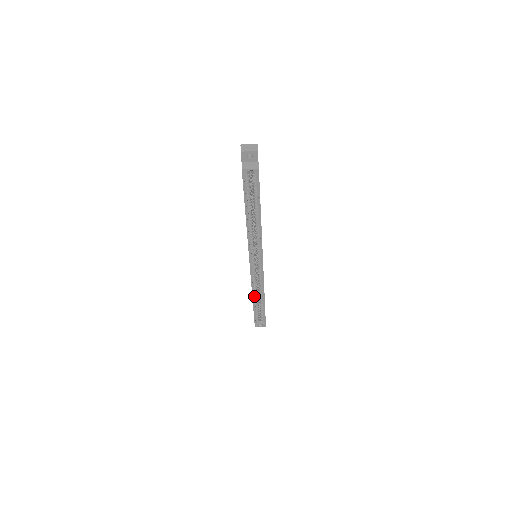
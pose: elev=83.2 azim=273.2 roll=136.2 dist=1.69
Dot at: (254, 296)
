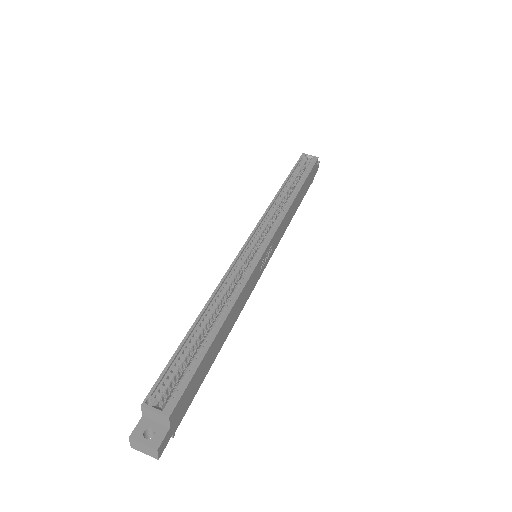
Dot at: (210, 306)
